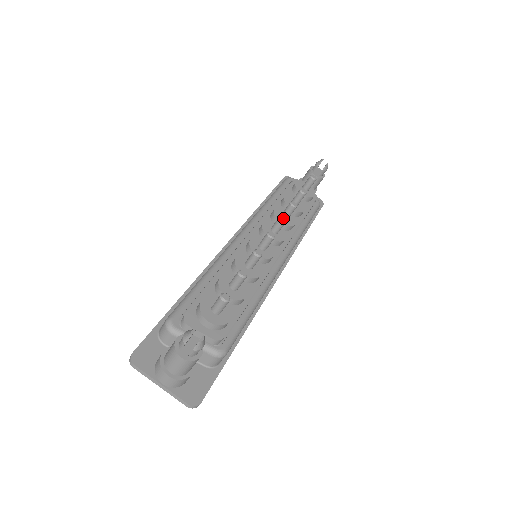
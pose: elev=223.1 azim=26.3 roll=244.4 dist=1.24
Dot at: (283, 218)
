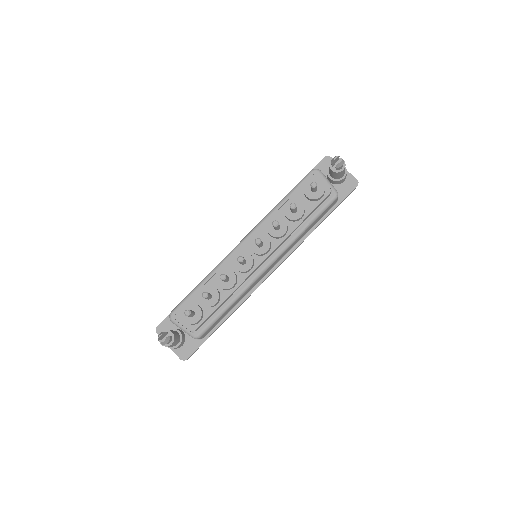
Dot at: (257, 241)
